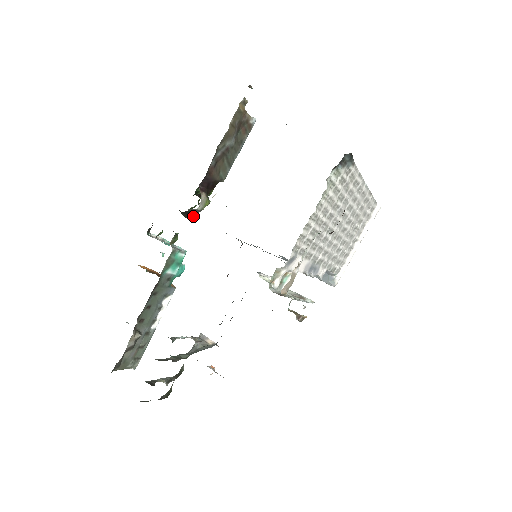
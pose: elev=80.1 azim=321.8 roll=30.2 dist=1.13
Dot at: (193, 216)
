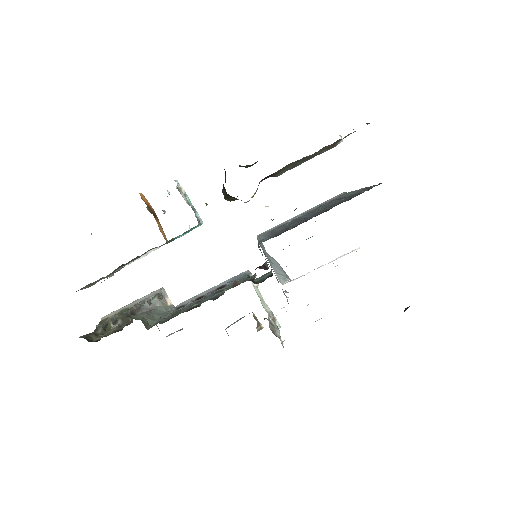
Dot at: (232, 199)
